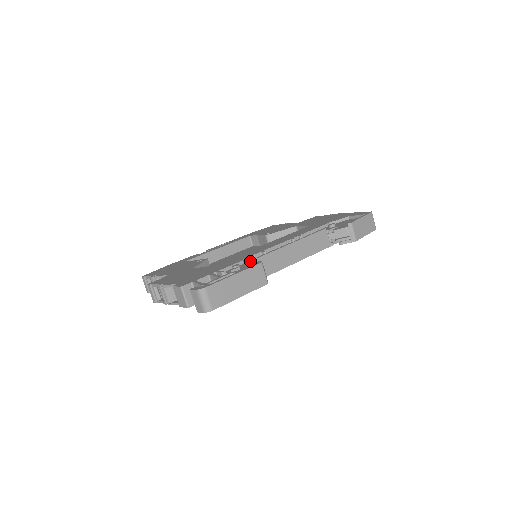
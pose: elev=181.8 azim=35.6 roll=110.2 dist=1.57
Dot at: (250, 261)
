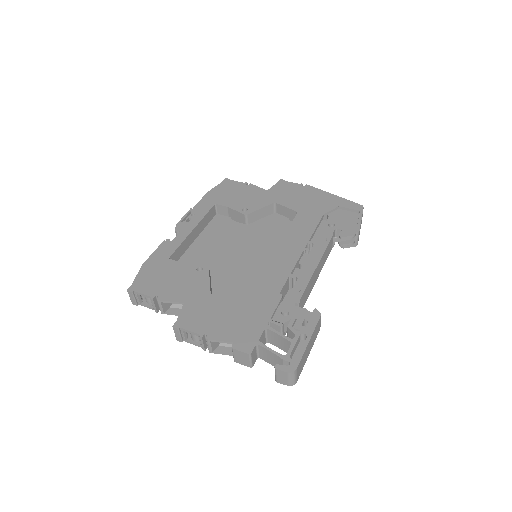
Dot at: (298, 304)
